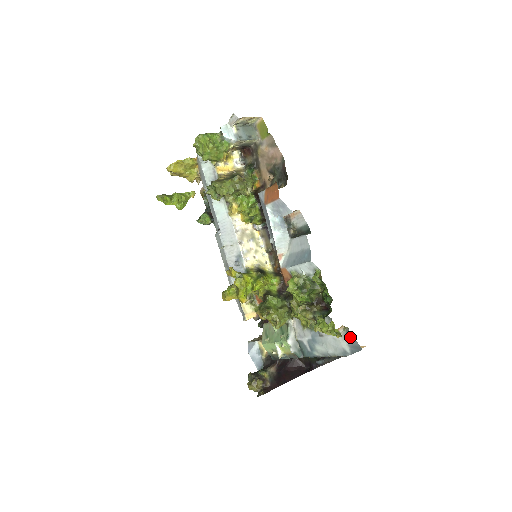
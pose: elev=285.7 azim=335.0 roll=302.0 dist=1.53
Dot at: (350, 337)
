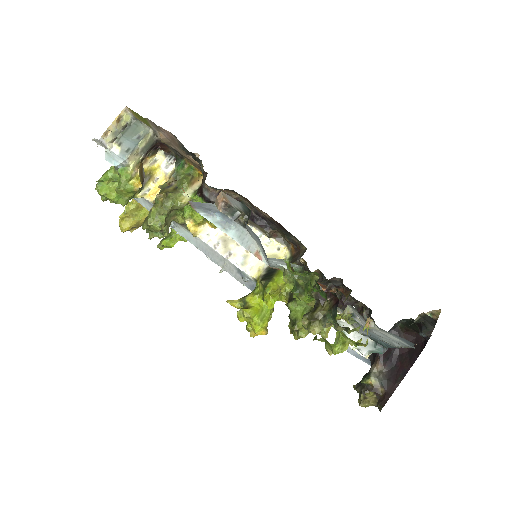
Dot at: occluded
